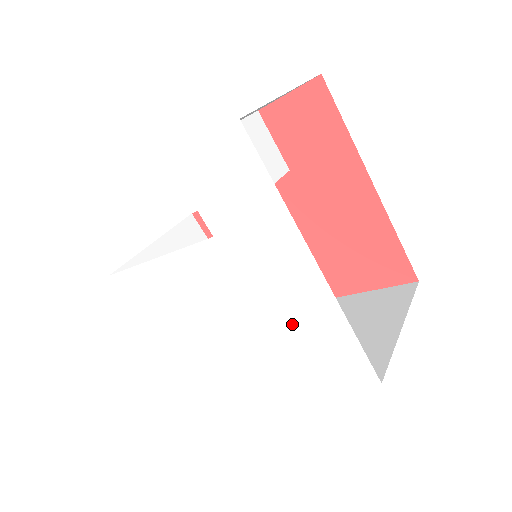
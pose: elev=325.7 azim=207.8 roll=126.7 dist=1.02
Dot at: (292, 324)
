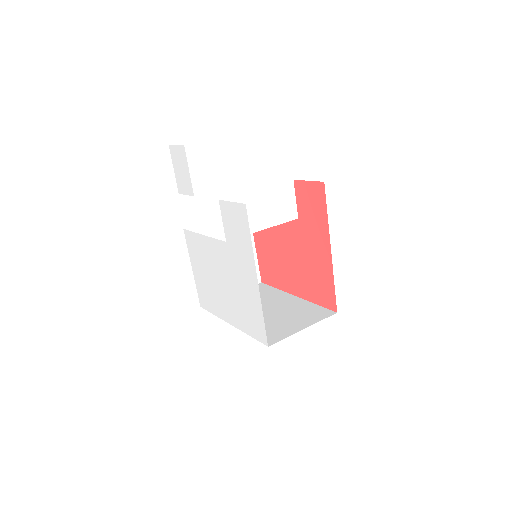
Dot at: (244, 299)
